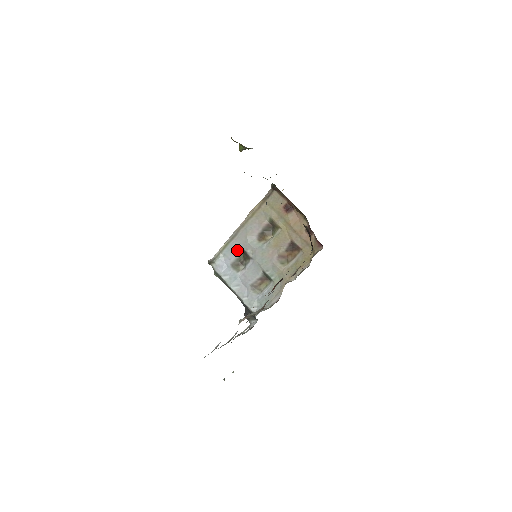
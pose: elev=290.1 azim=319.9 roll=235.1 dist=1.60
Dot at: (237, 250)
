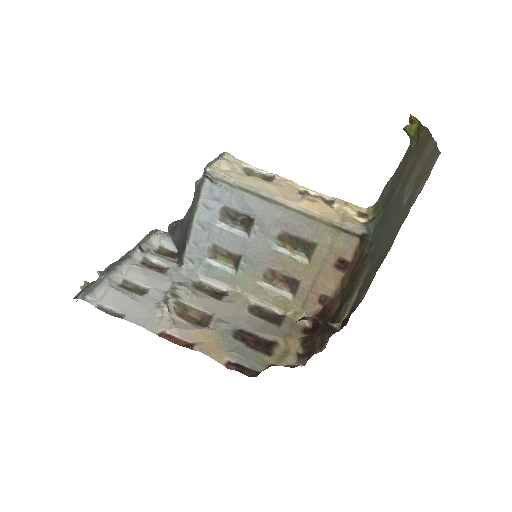
Dot at: (249, 210)
